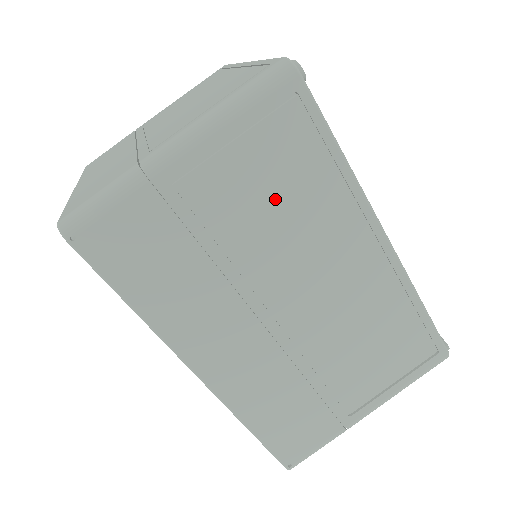
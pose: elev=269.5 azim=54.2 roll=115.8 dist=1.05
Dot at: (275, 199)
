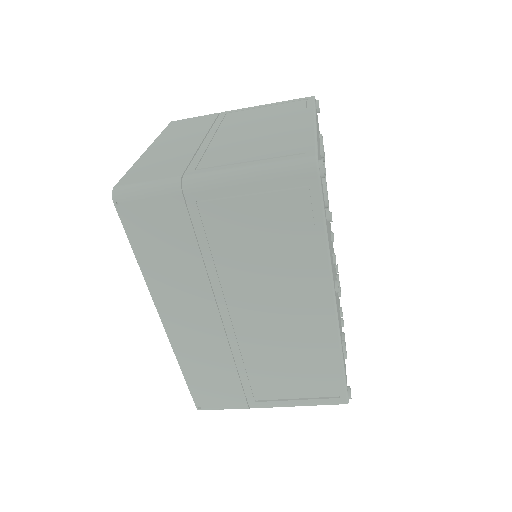
Dot at: (264, 244)
